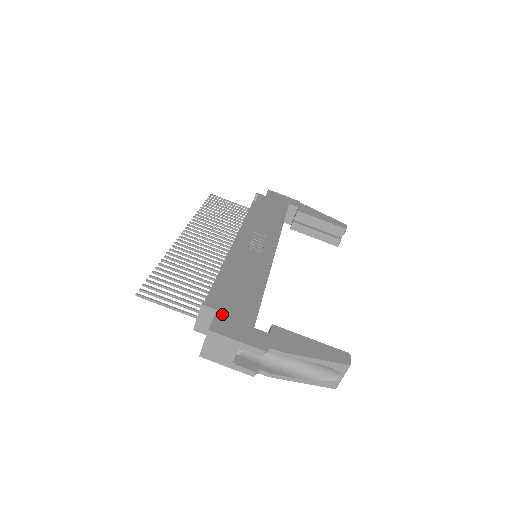
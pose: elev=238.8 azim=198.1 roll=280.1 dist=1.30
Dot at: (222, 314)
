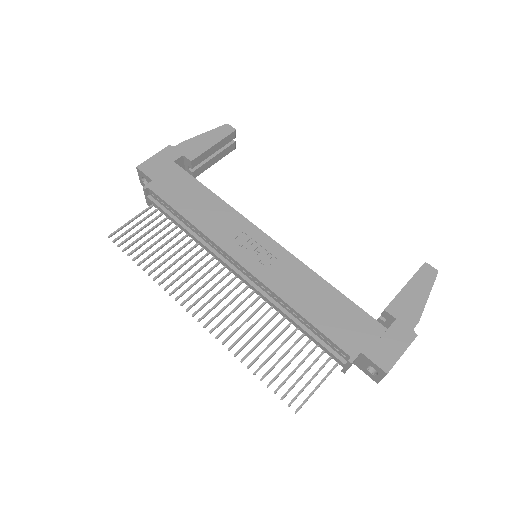
Dot at: (367, 350)
